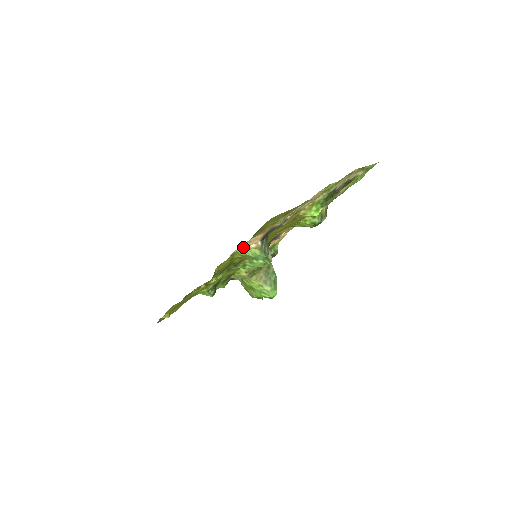
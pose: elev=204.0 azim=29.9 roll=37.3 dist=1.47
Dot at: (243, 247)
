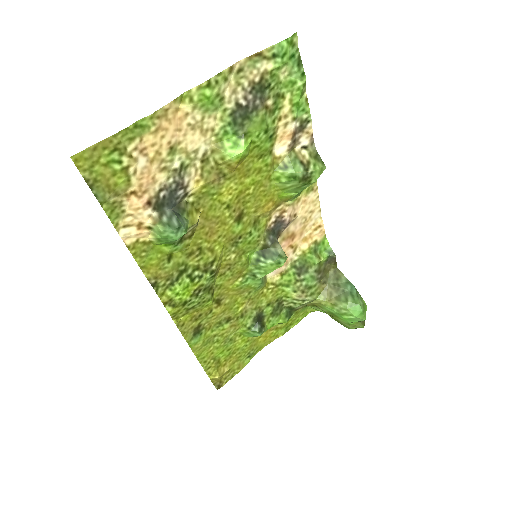
Dot at: (136, 228)
